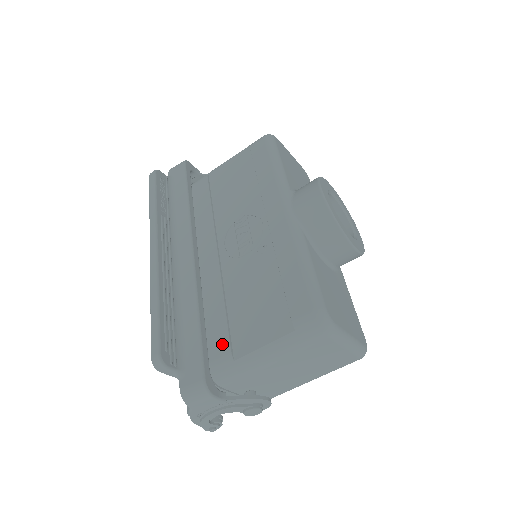
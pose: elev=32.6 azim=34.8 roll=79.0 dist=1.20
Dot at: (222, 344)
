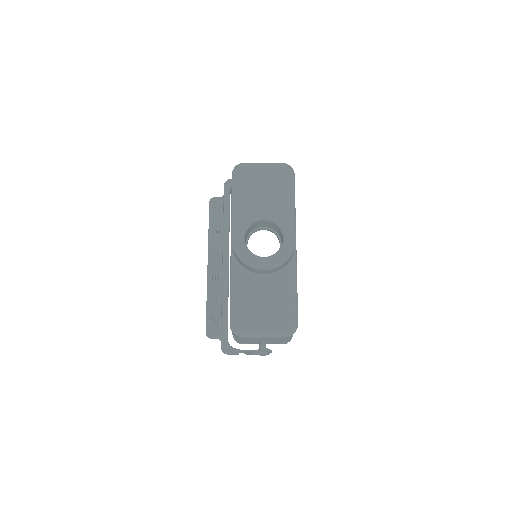
Dot at: occluded
